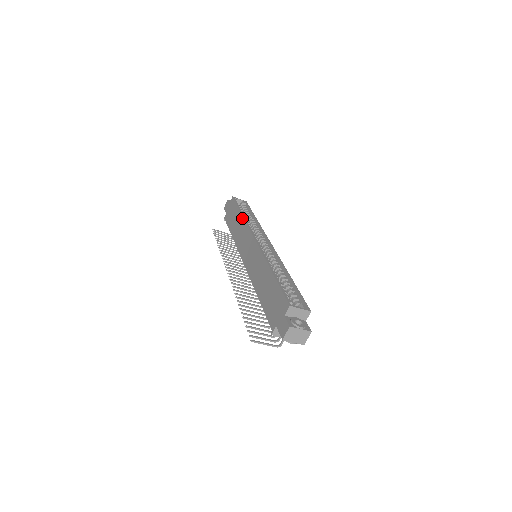
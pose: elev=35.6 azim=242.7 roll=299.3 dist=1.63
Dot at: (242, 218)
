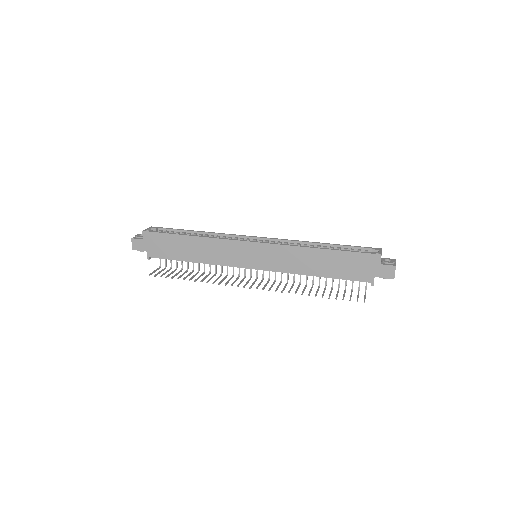
Dot at: (201, 238)
